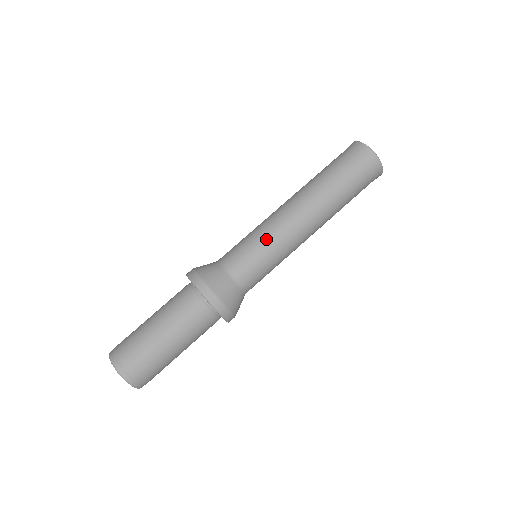
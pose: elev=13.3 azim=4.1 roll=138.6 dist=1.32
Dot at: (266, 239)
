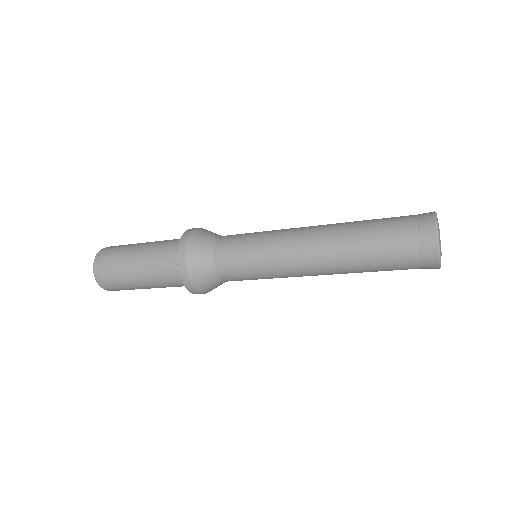
Dot at: (264, 241)
